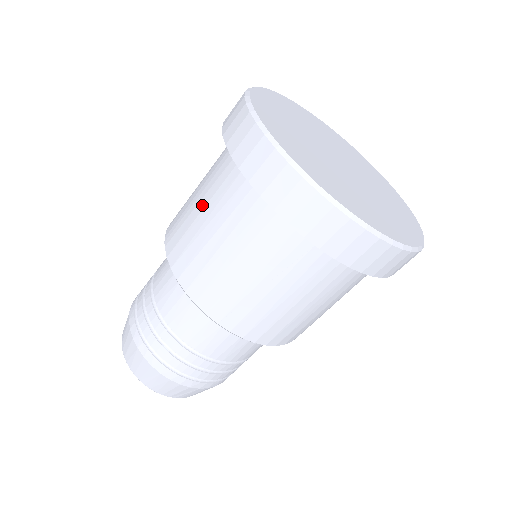
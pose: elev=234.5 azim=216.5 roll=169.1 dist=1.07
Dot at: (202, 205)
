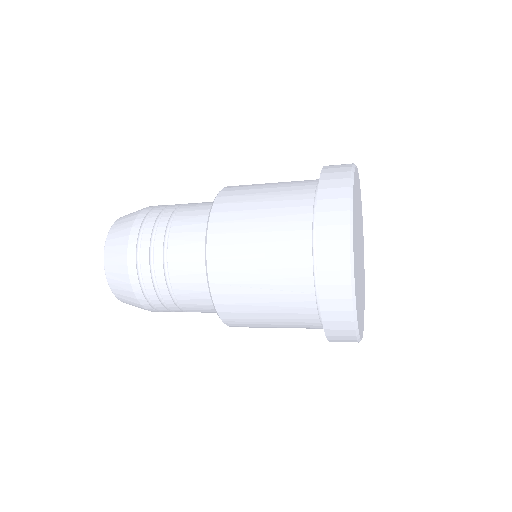
Dot at: (278, 326)
